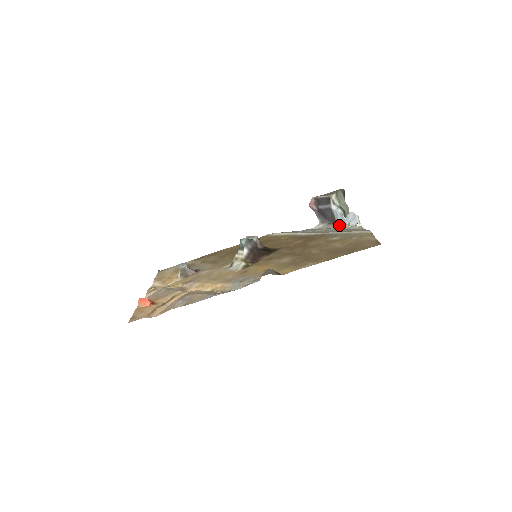
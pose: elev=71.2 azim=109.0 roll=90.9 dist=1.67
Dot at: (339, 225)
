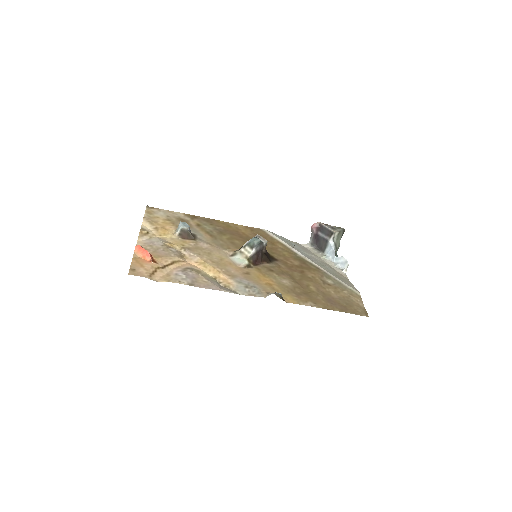
Dot at: (326, 258)
